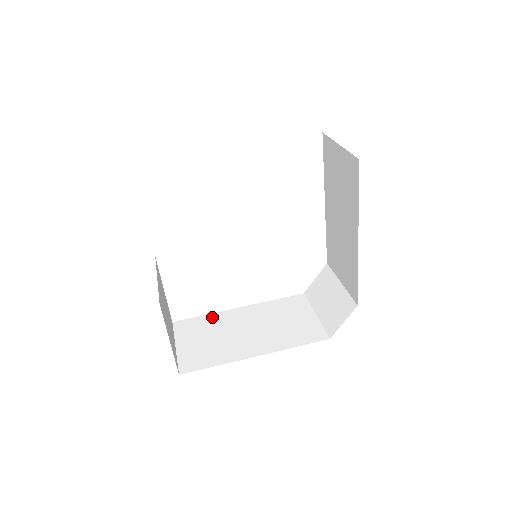
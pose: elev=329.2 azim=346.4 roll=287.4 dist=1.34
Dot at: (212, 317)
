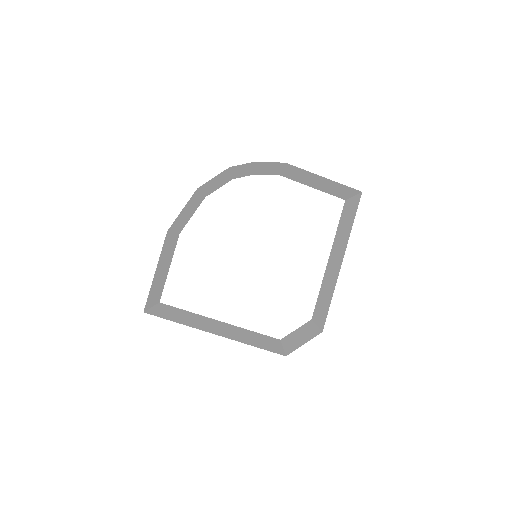
Dot at: (193, 314)
